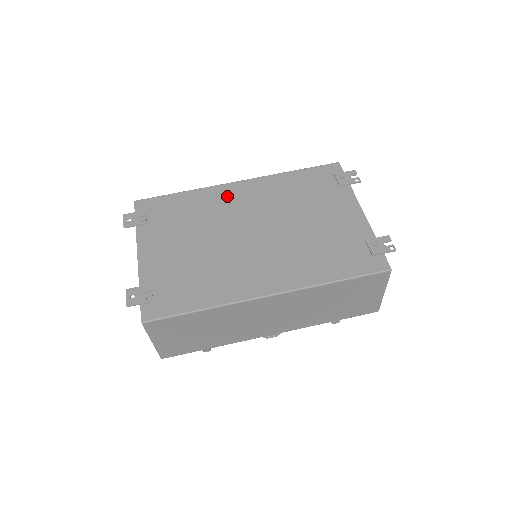
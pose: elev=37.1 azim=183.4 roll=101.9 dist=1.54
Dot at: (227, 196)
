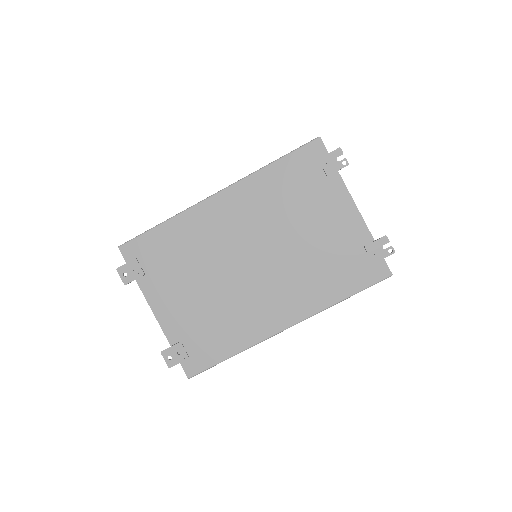
Dot at: (212, 219)
